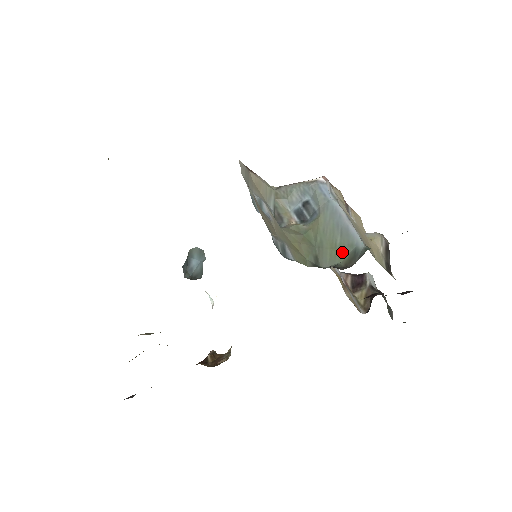
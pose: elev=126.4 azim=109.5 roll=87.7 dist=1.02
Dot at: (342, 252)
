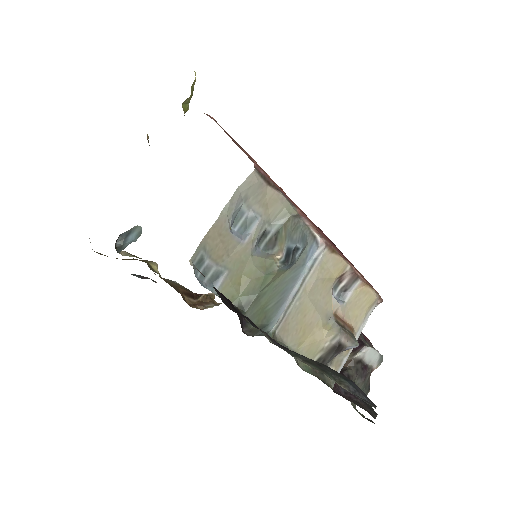
Dot at: (262, 317)
